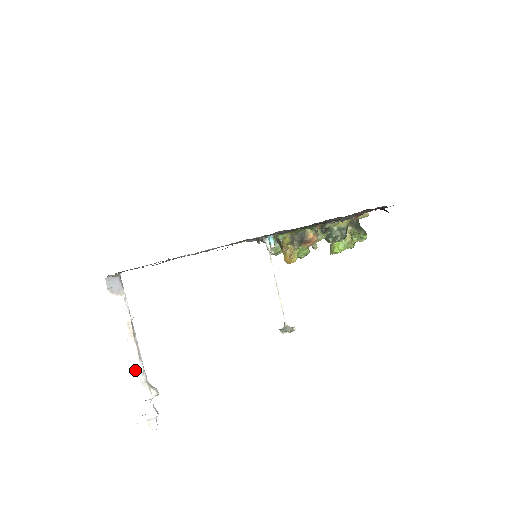
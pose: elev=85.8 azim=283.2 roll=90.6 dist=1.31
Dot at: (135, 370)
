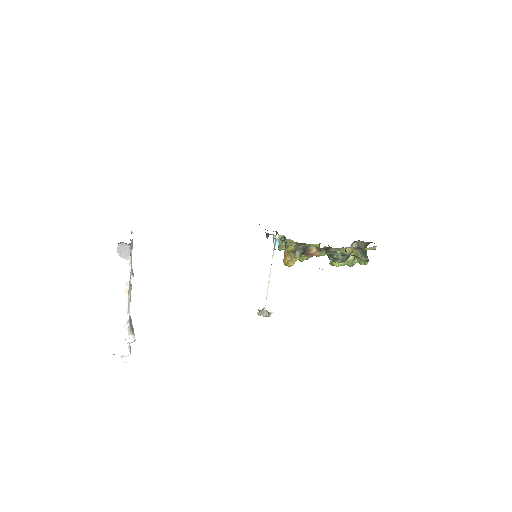
Dot at: (122, 319)
